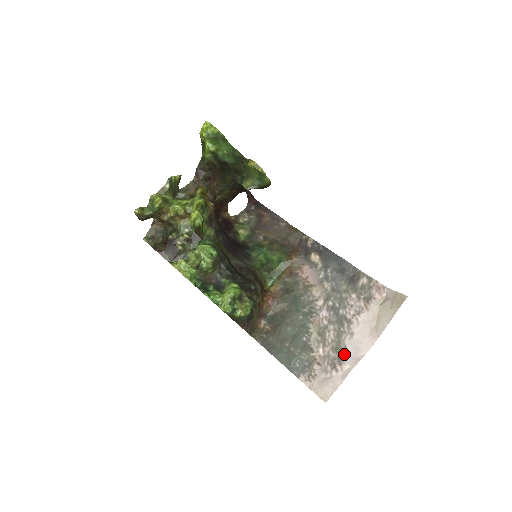
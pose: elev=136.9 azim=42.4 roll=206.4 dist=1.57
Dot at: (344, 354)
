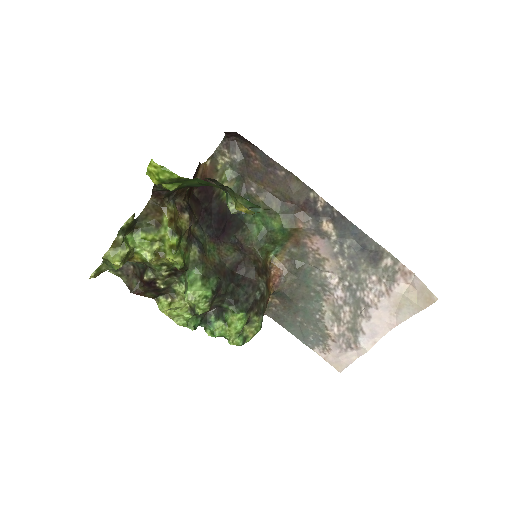
Dot at: (360, 336)
